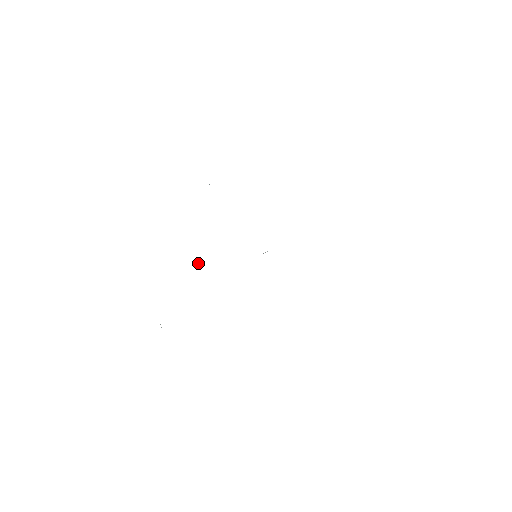
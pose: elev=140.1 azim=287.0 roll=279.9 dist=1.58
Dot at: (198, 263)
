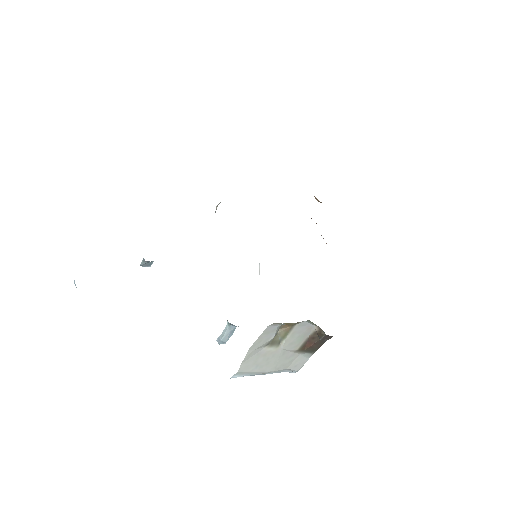
Dot at: occluded
